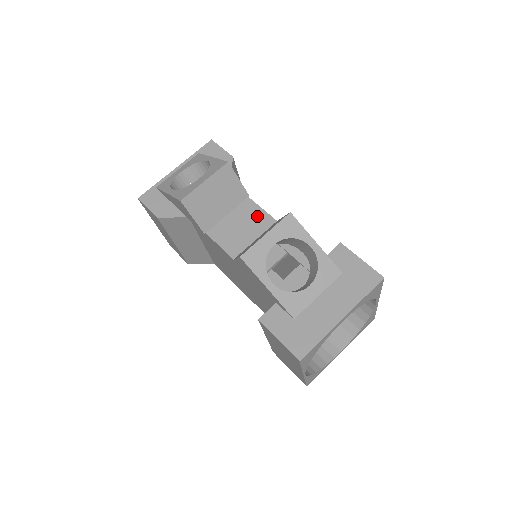
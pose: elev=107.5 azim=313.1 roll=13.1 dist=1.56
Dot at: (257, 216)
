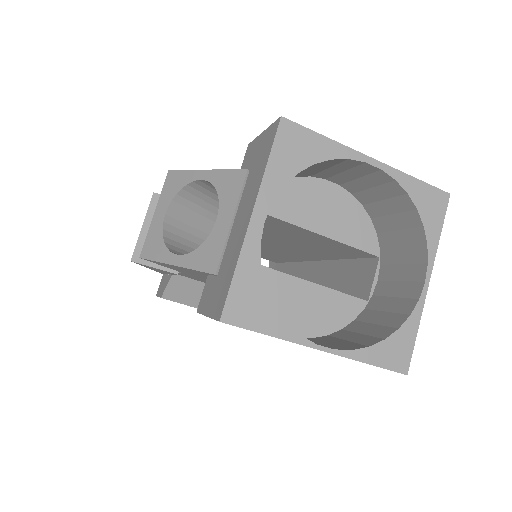
Dot at: occluded
